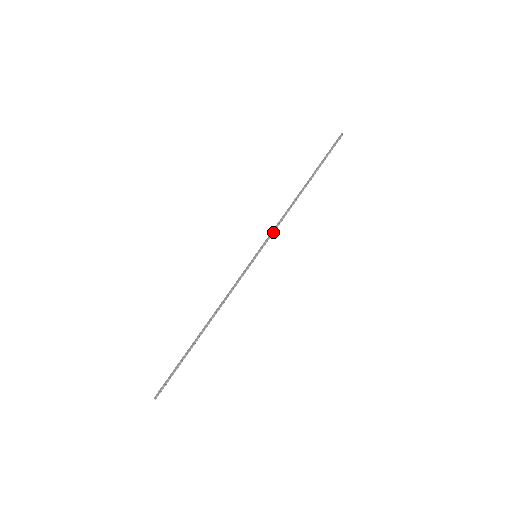
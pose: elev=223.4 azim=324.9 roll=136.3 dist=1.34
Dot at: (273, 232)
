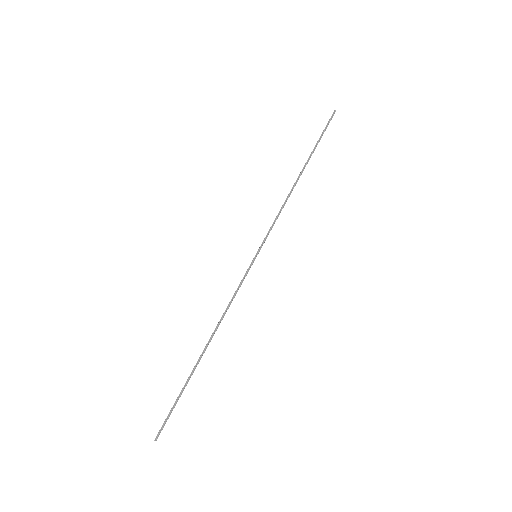
Dot at: (272, 226)
